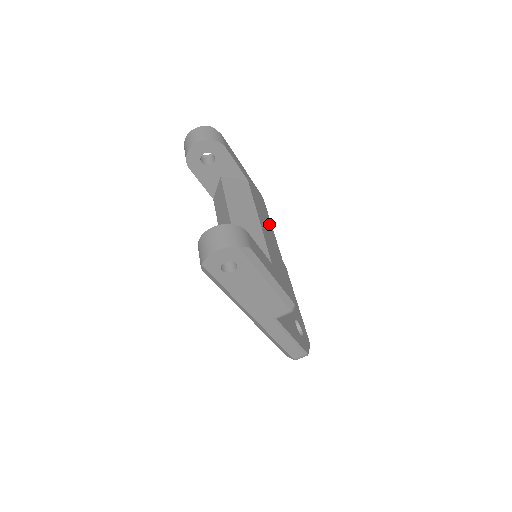
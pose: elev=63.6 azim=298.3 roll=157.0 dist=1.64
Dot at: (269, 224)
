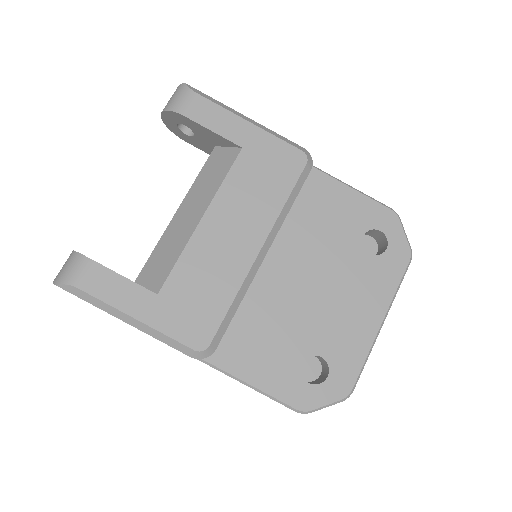
Dot at: (264, 213)
